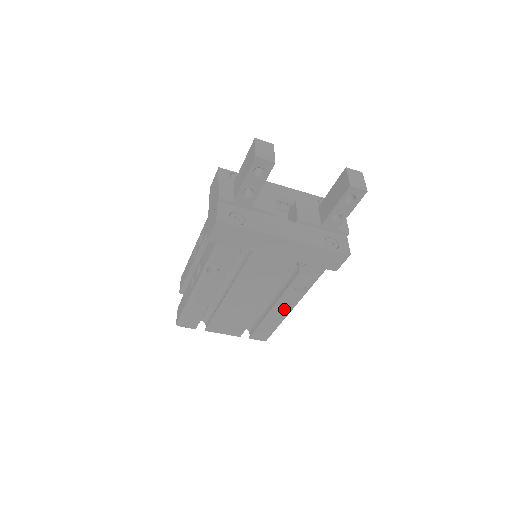
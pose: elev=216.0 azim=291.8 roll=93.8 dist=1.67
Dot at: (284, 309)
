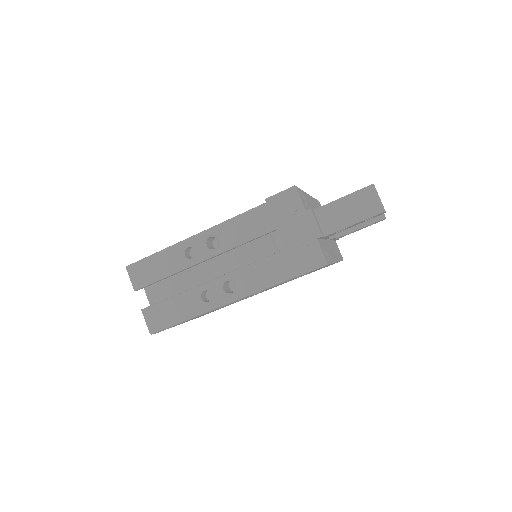
Dot at: (251, 296)
